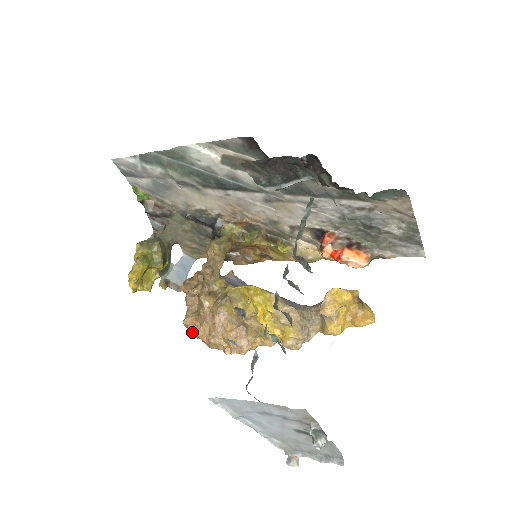
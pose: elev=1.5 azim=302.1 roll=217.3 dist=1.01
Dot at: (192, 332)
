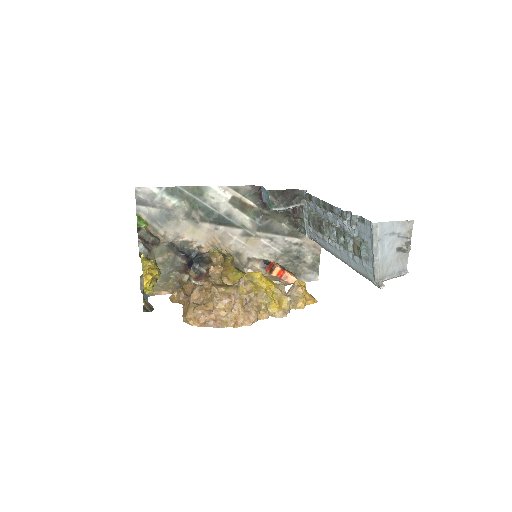
Dot at: (204, 315)
